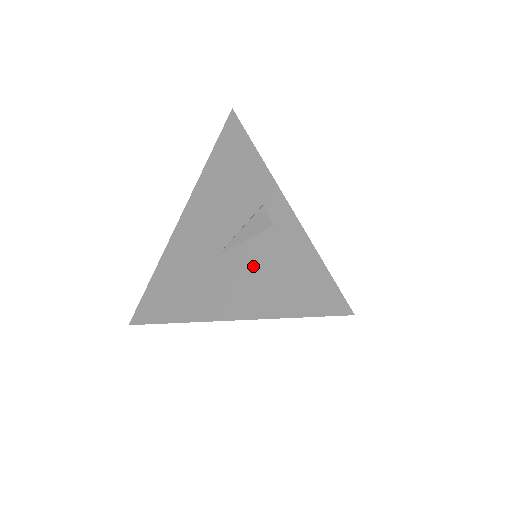
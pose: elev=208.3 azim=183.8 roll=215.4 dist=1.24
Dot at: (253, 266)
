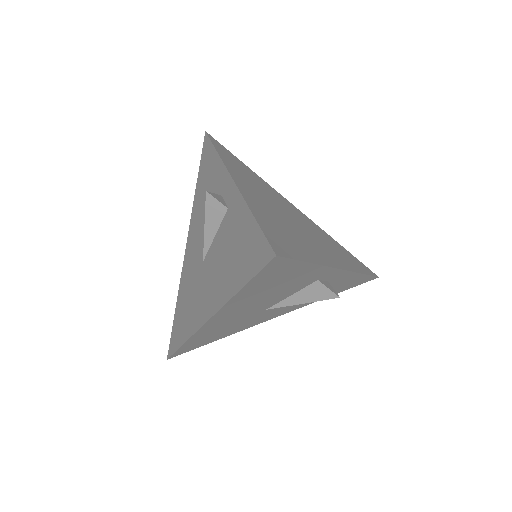
Dot at: (219, 256)
